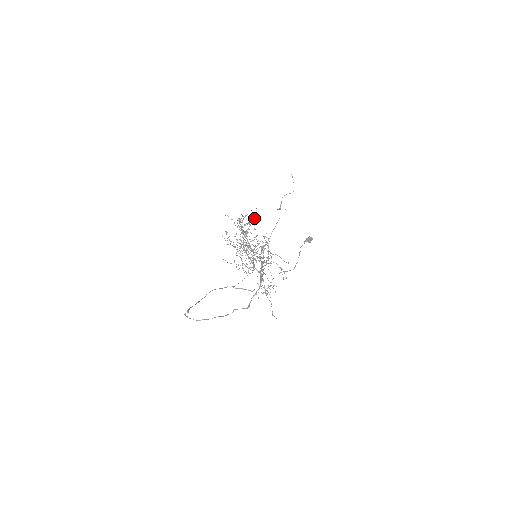
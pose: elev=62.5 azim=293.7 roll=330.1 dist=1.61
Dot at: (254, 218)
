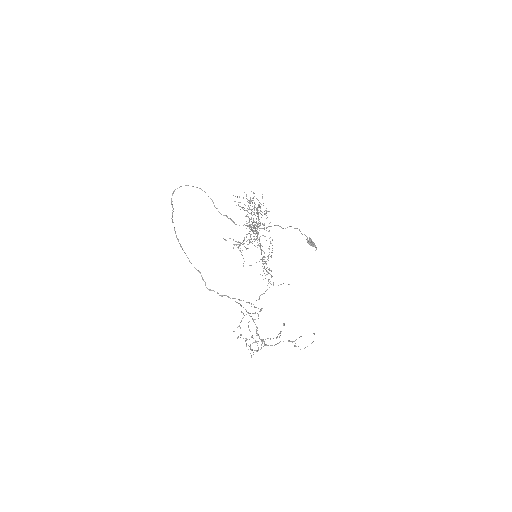
Dot at: (265, 214)
